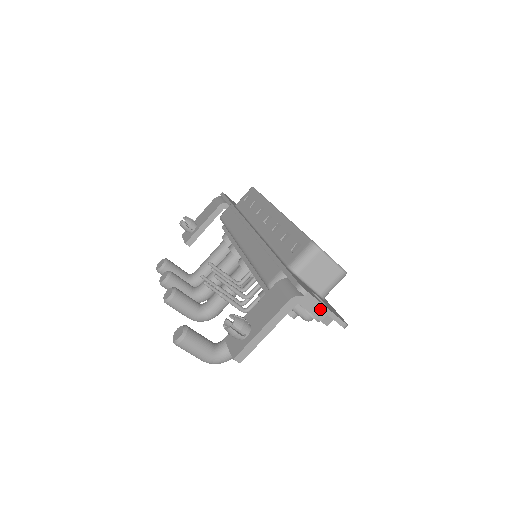
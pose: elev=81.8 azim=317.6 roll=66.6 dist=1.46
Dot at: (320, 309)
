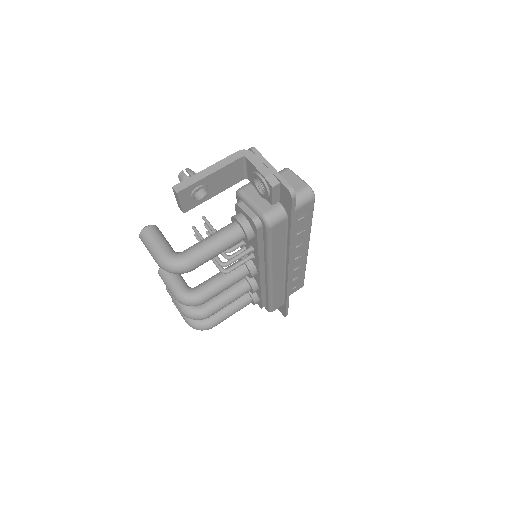
Dot at: (265, 166)
